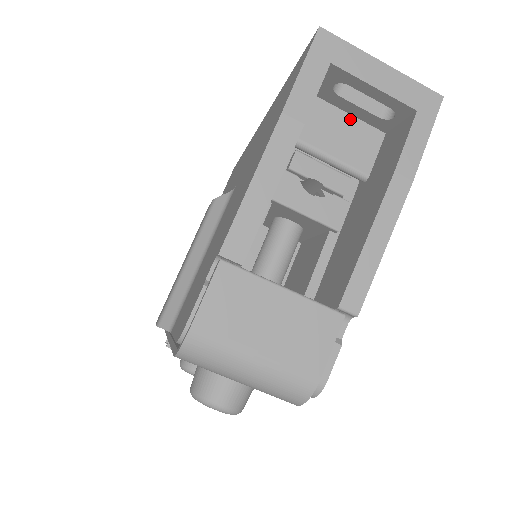
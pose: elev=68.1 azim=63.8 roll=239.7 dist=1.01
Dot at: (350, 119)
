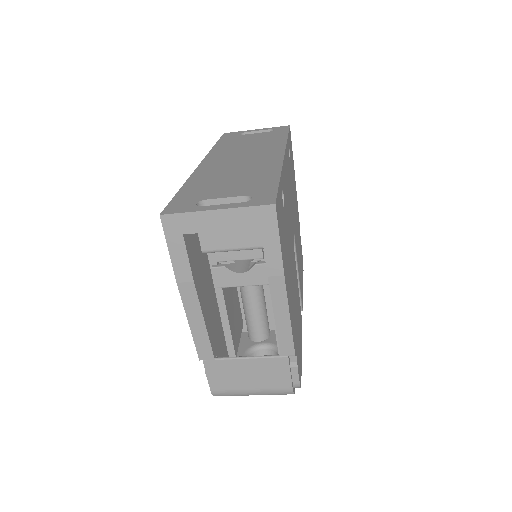
Dot at: occluded
